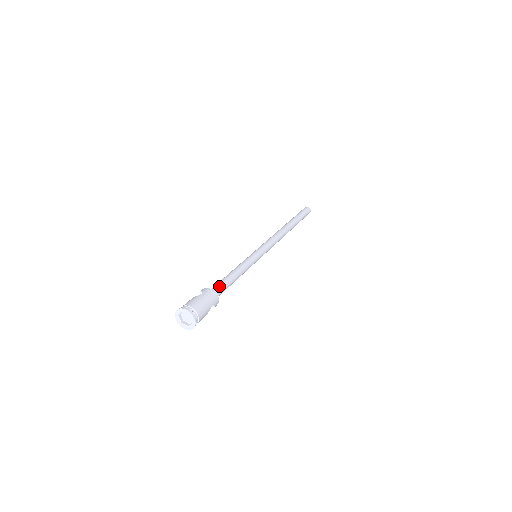
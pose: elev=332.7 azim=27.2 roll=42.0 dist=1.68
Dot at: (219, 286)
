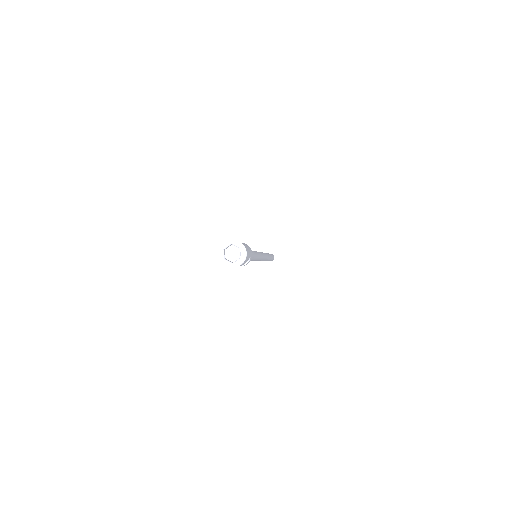
Dot at: occluded
